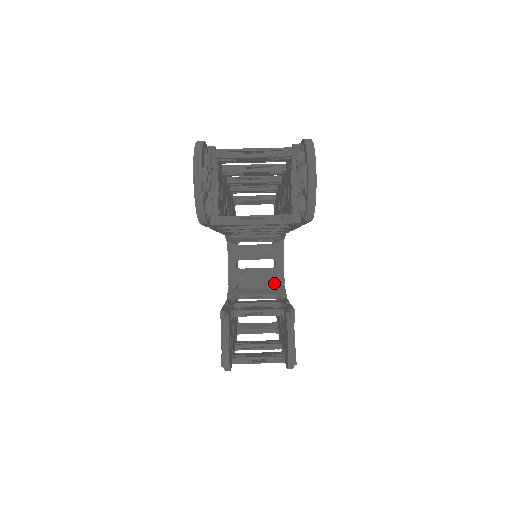
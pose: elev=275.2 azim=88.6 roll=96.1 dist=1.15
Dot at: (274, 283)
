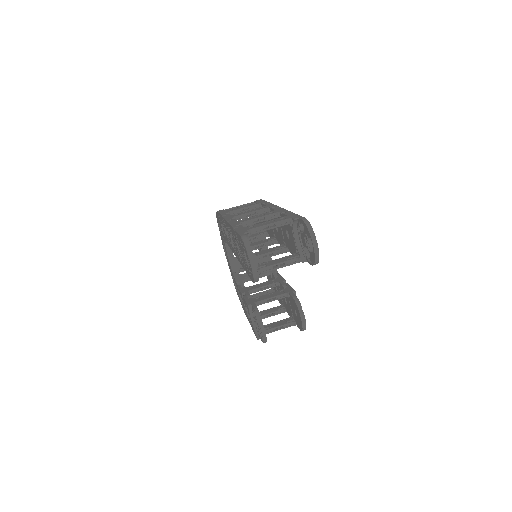
Dot at: occluded
